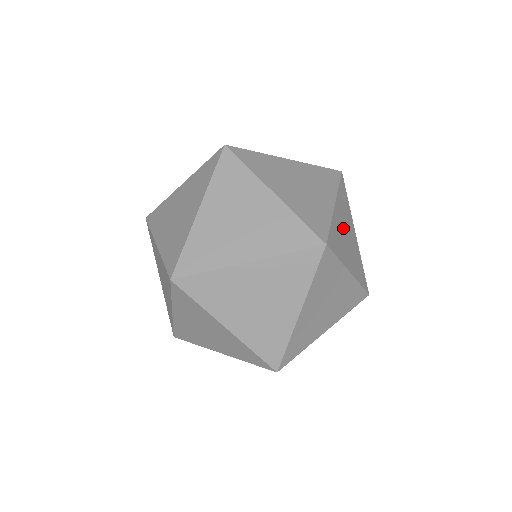
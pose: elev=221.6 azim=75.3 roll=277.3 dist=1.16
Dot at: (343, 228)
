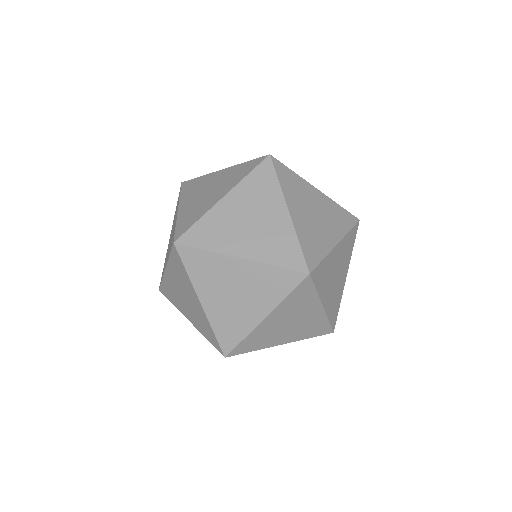
Dot at: occluded
